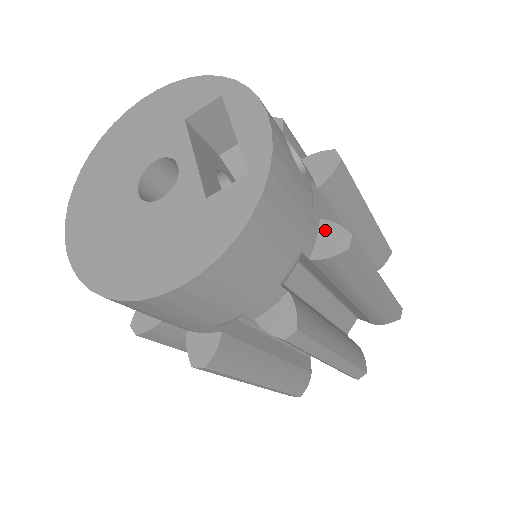
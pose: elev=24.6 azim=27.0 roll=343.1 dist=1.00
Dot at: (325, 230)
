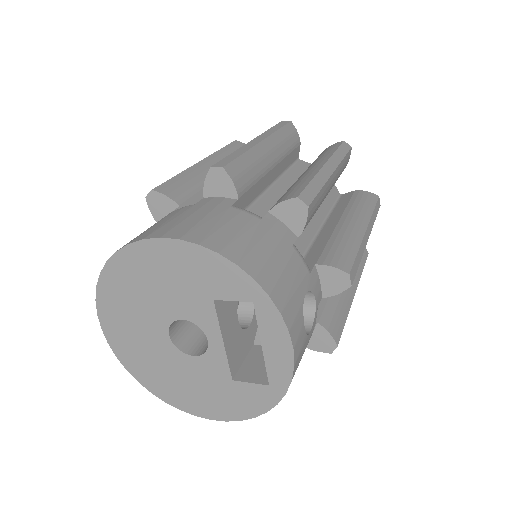
Dot at: (319, 333)
